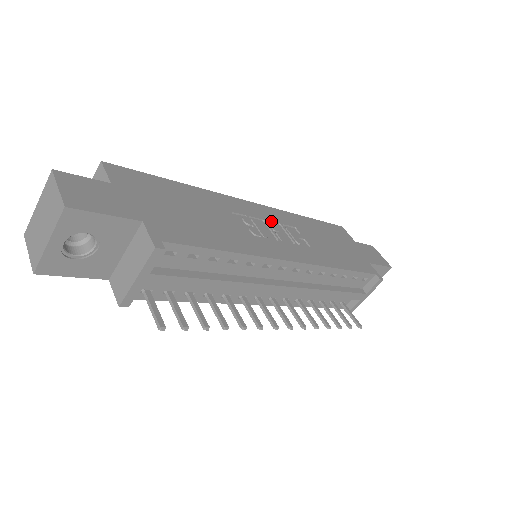
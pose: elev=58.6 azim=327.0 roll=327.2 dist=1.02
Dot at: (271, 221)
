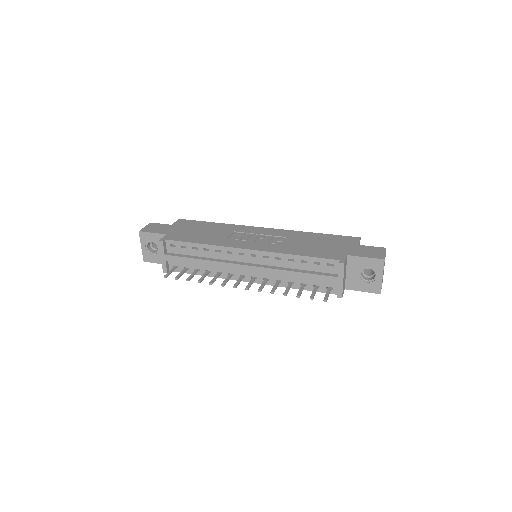
Dot at: (265, 234)
